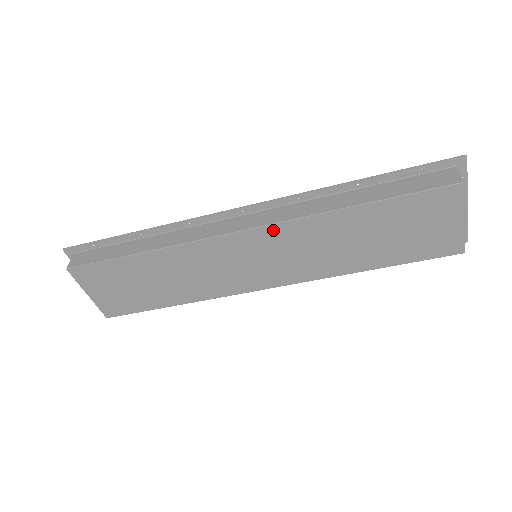
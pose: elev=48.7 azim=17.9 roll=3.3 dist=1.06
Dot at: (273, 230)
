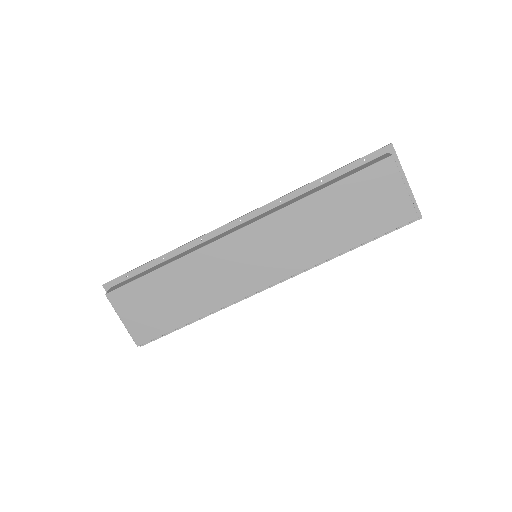
Dot at: (264, 224)
